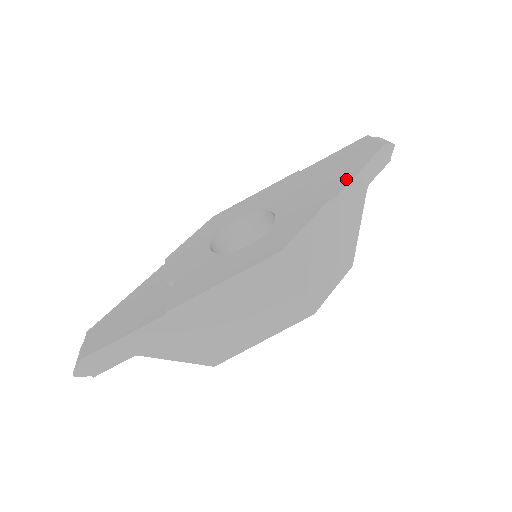
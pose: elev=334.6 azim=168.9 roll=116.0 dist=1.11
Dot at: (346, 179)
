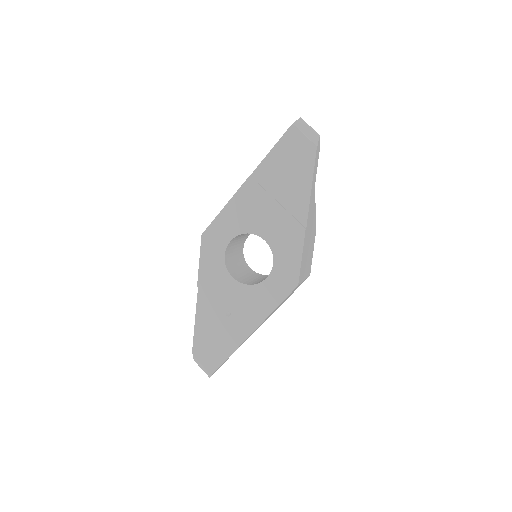
Dot at: (304, 199)
